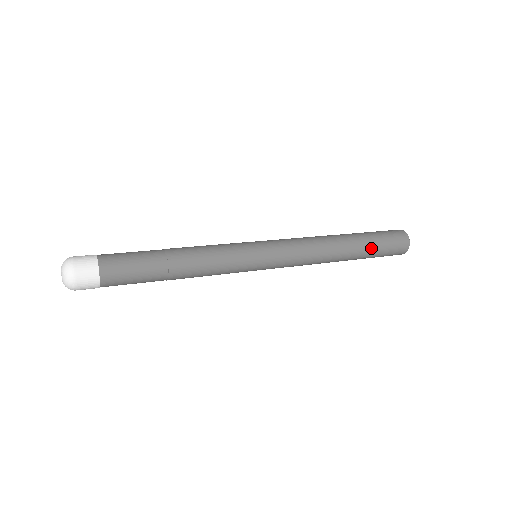
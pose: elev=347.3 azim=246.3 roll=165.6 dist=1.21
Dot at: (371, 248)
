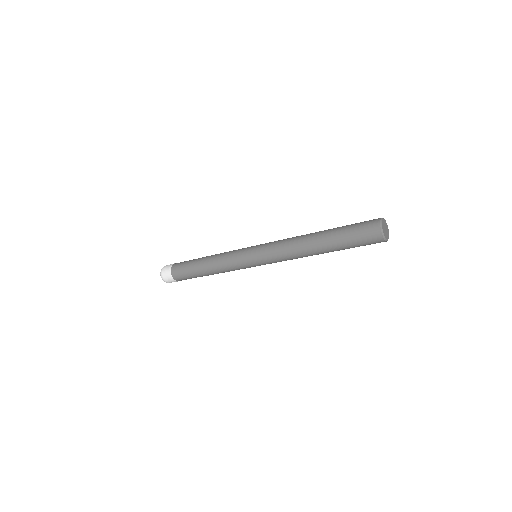
Dot at: (338, 235)
